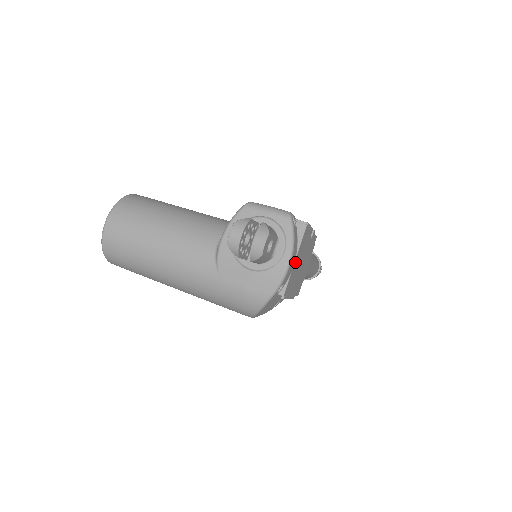
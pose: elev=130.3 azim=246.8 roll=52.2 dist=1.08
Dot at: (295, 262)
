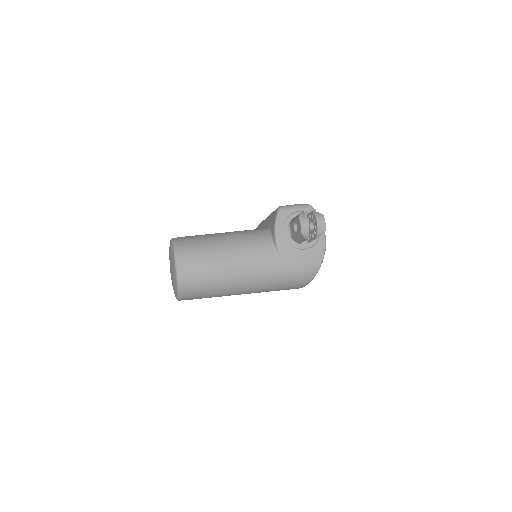
Dot at: occluded
